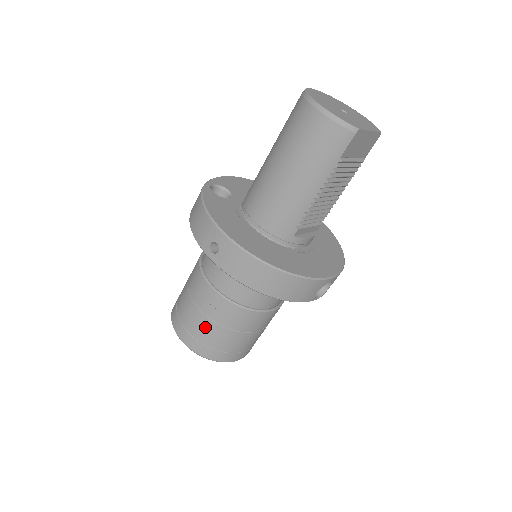
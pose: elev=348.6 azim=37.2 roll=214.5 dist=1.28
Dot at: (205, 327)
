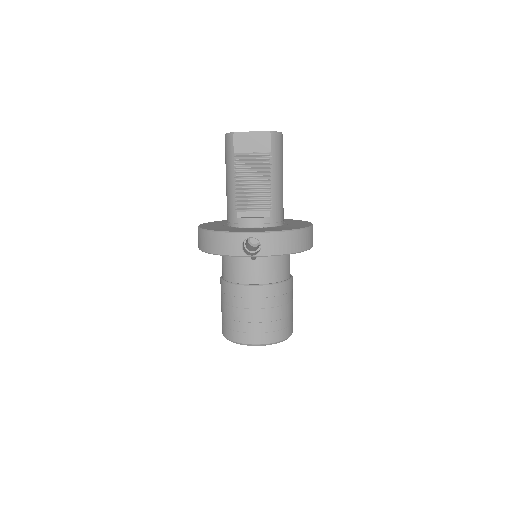
Dot at: (222, 310)
